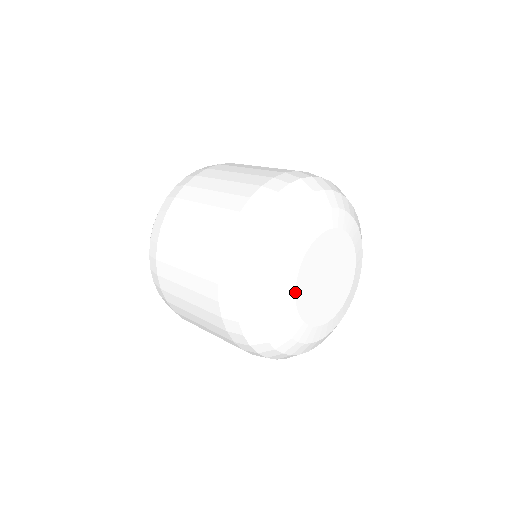
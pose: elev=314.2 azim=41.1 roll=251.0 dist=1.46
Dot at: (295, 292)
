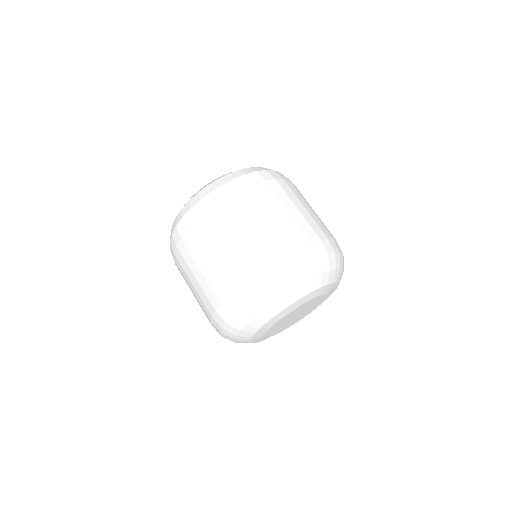
Dot at: (278, 321)
